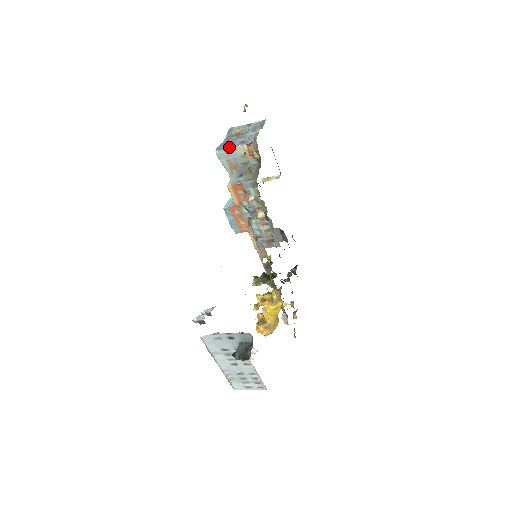
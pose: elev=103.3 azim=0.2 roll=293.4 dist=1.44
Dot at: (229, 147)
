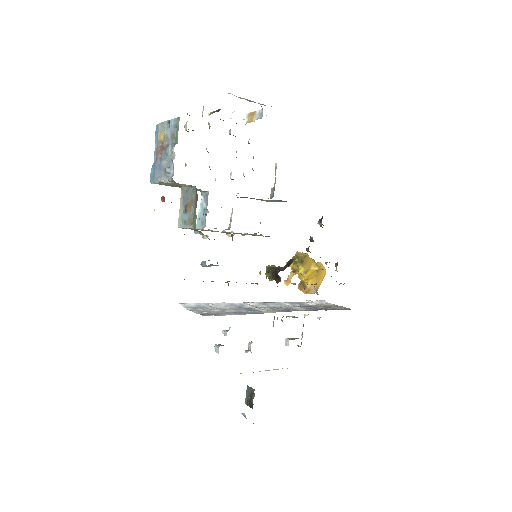
Dot at: (157, 180)
